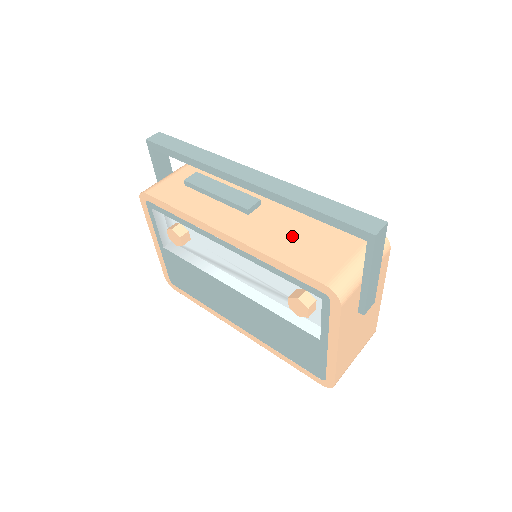
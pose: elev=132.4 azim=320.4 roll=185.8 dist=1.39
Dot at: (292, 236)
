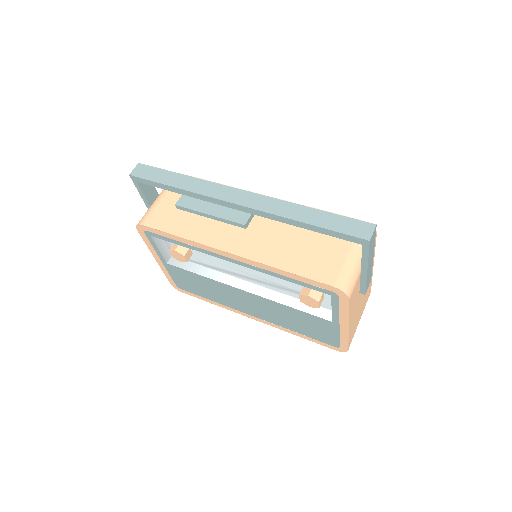
Dot at: (291, 243)
